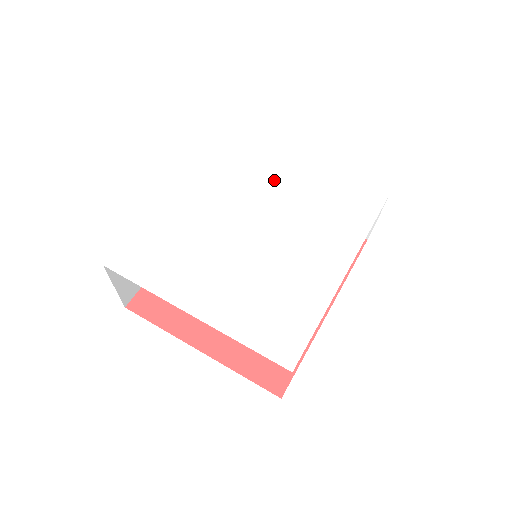
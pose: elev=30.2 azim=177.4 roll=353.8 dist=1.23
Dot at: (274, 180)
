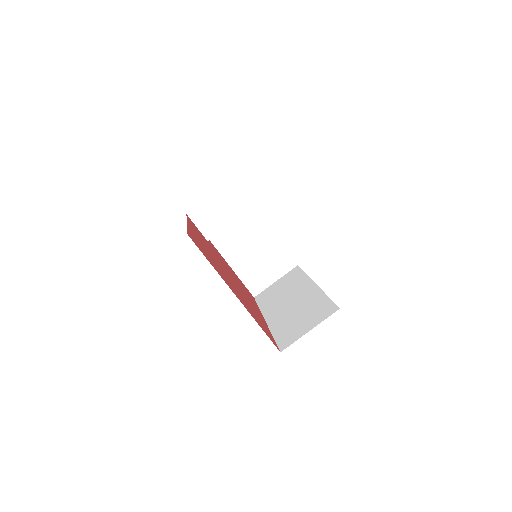
Dot at: occluded
